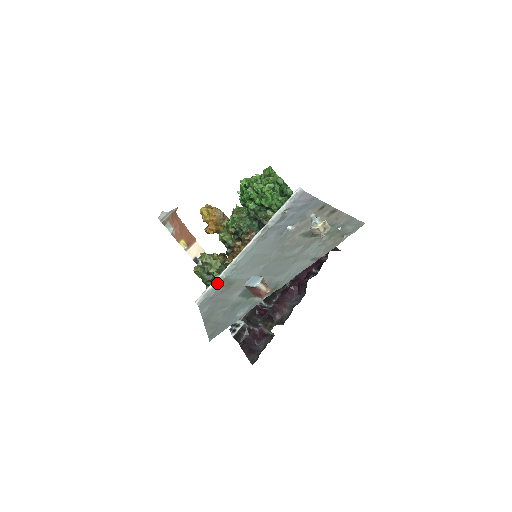
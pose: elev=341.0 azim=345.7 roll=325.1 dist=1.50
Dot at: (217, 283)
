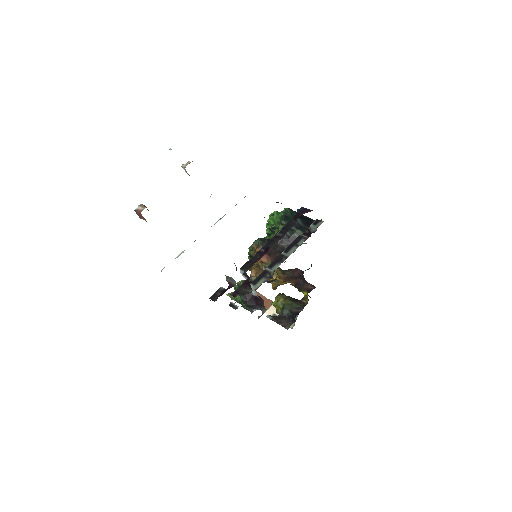
Dot at: occluded
